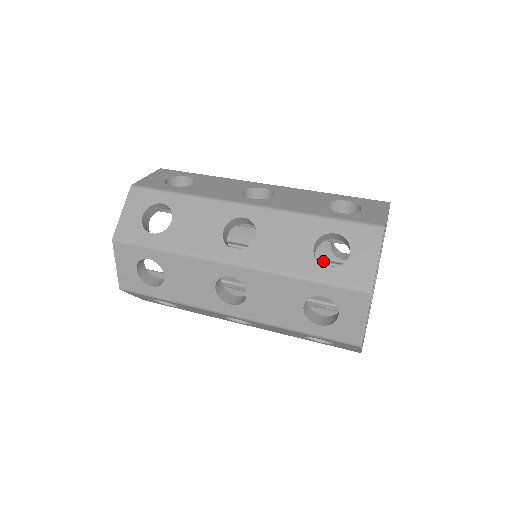
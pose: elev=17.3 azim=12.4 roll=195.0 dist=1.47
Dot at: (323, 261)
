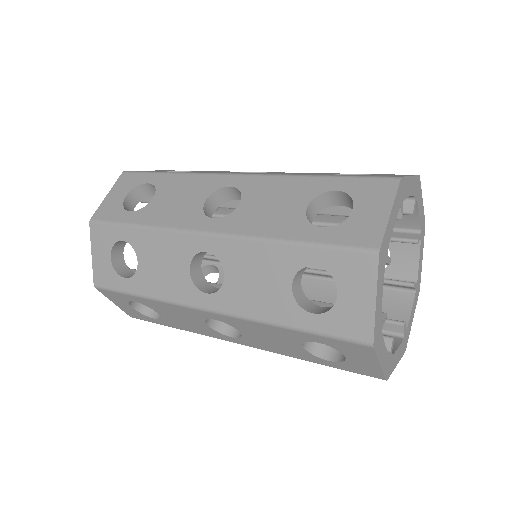
Dot at: occluded
